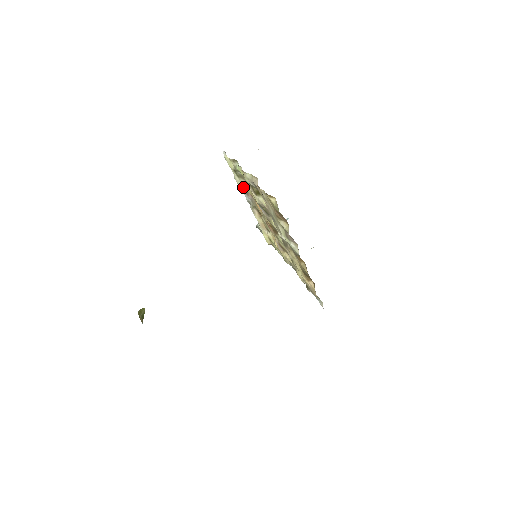
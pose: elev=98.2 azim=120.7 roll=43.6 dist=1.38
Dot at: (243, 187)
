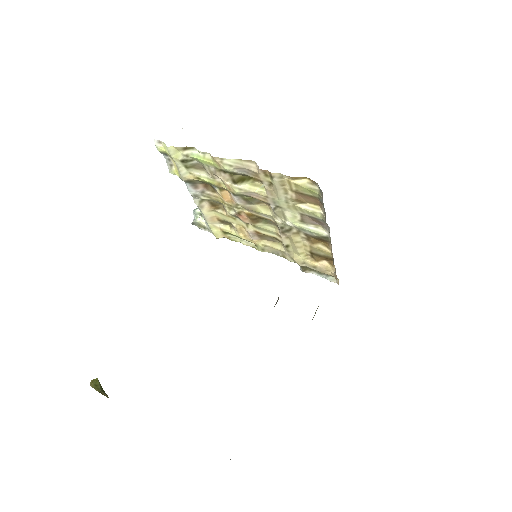
Dot at: (192, 179)
